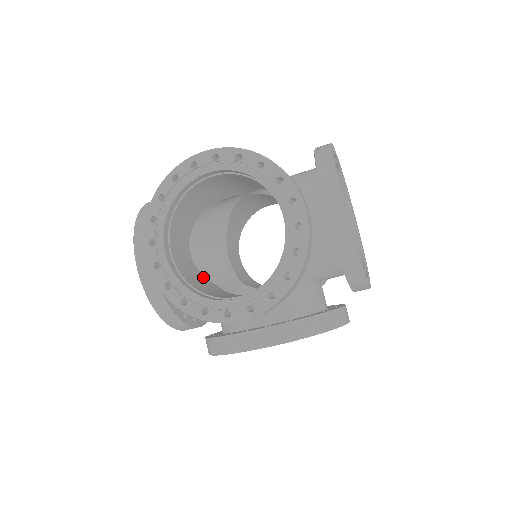
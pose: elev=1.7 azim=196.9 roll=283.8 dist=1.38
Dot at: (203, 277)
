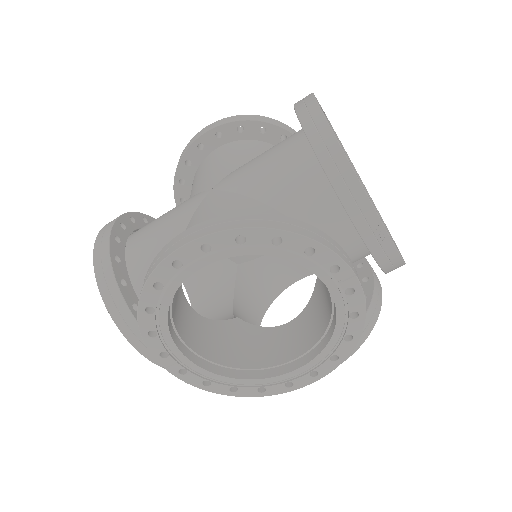
Dot at: (220, 324)
